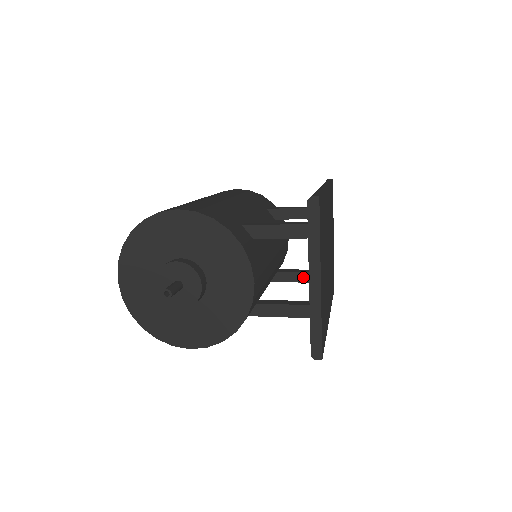
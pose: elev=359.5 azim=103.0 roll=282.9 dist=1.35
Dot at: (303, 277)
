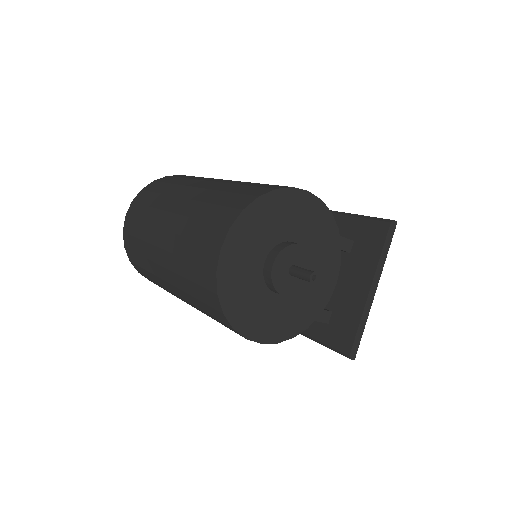
Dot at: occluded
